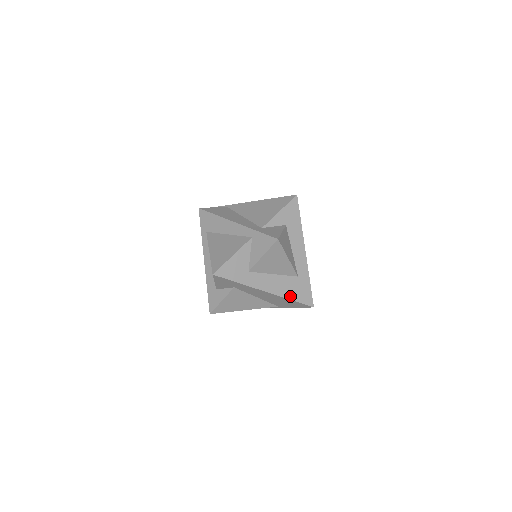
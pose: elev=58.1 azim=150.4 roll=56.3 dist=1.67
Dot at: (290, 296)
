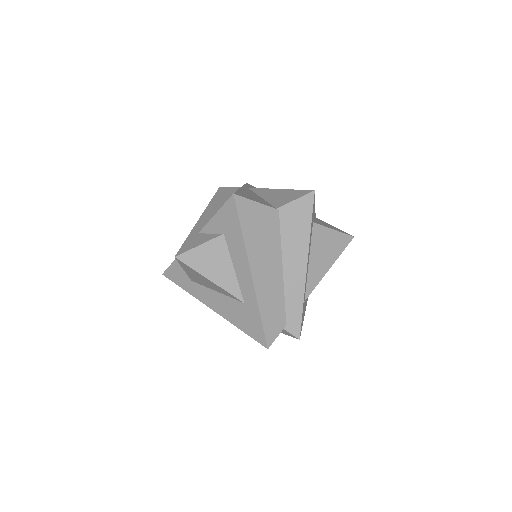
Dot at: (237, 323)
